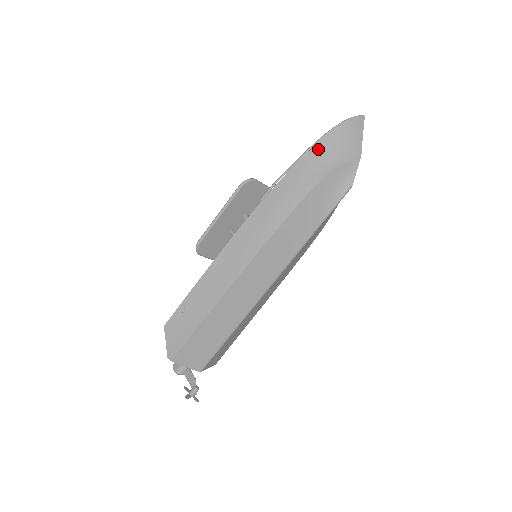
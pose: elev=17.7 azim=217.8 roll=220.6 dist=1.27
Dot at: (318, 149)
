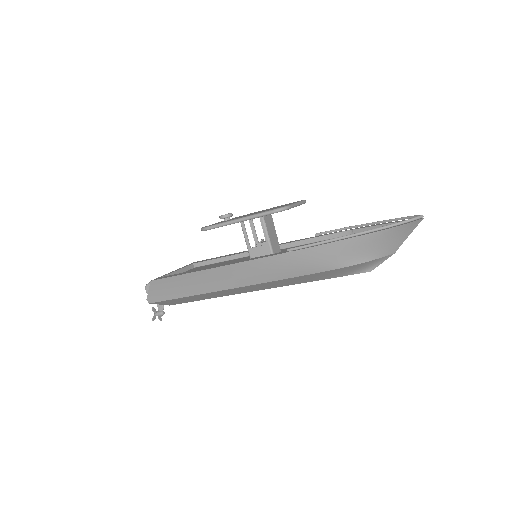
Dot at: (363, 239)
